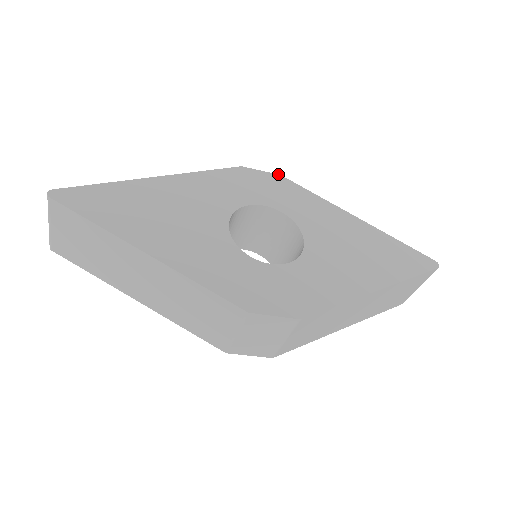
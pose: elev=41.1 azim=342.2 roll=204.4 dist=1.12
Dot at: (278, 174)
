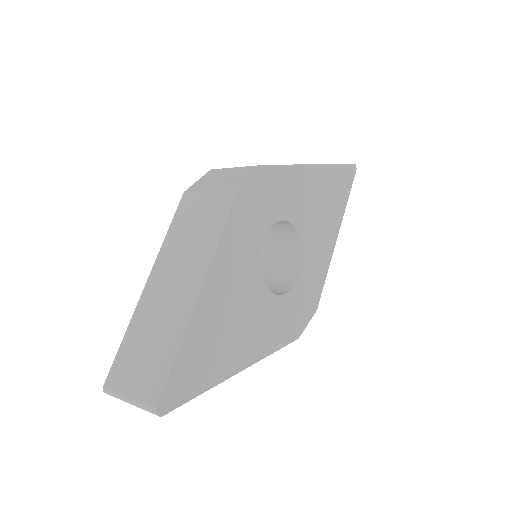
Dot at: (263, 166)
